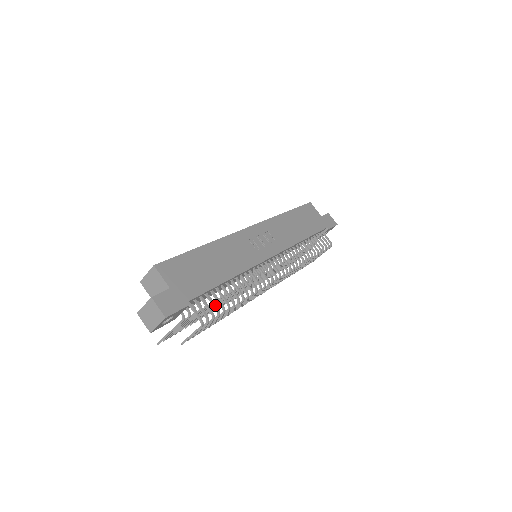
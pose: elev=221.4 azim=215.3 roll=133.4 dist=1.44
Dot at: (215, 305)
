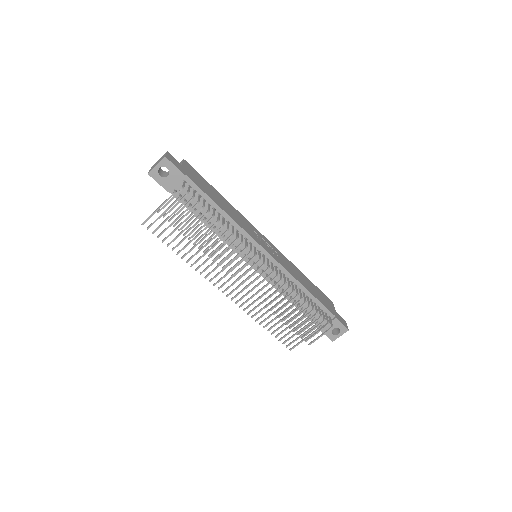
Dot at: occluded
